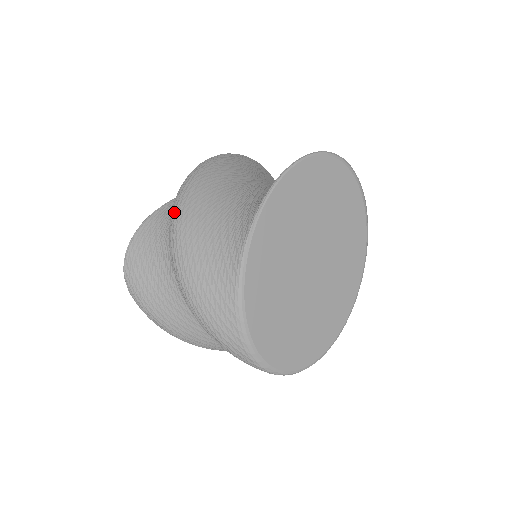
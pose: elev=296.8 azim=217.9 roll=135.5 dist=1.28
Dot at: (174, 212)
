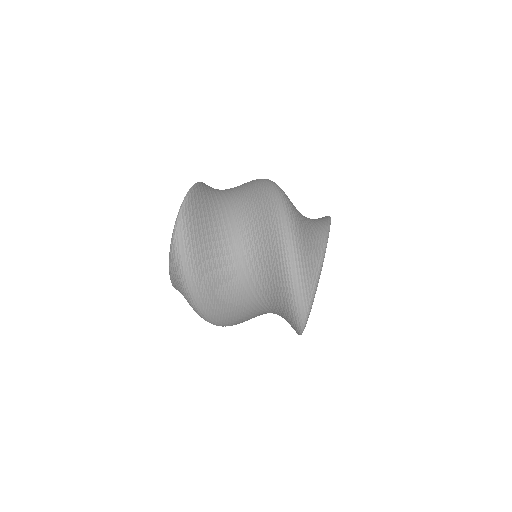
Dot at: (281, 195)
